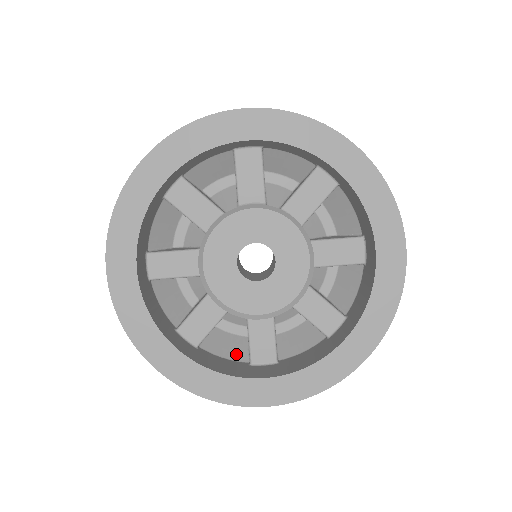
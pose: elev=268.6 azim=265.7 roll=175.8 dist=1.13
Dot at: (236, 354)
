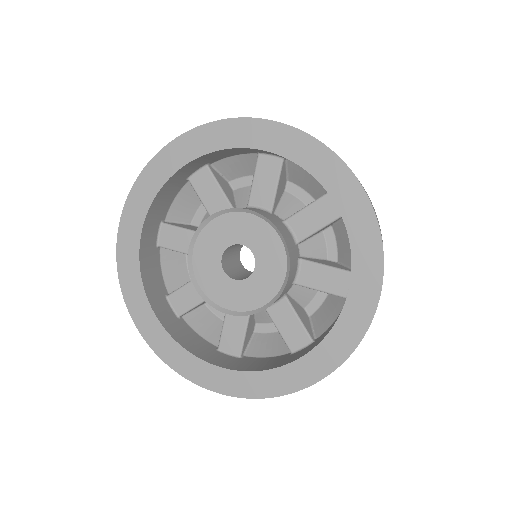
Dot at: (279, 349)
